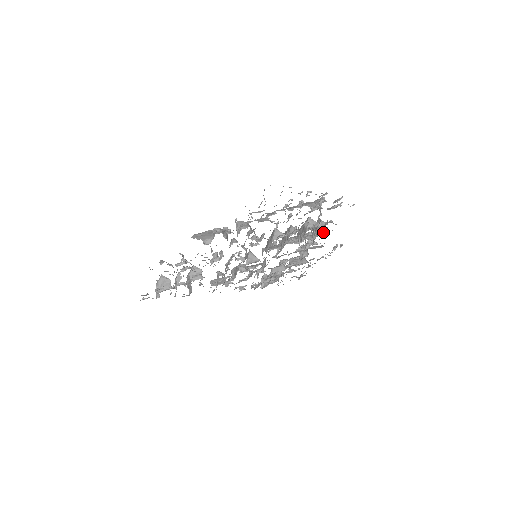
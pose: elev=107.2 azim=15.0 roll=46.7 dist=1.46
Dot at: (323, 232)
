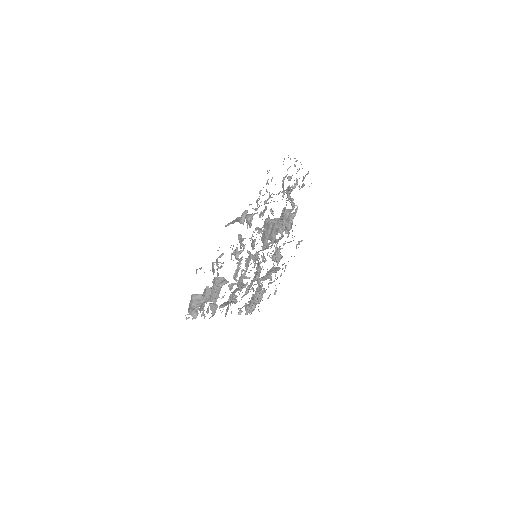
Dot at: occluded
